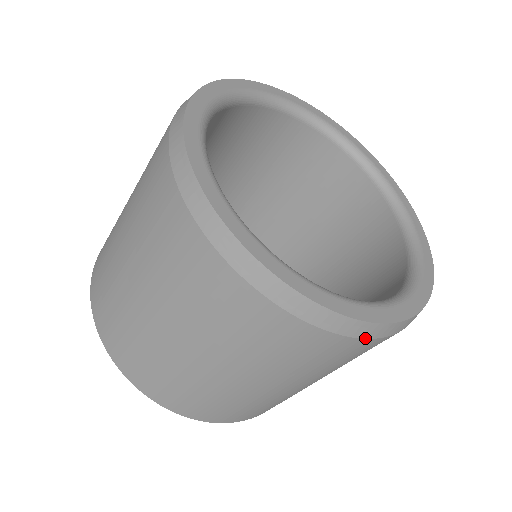
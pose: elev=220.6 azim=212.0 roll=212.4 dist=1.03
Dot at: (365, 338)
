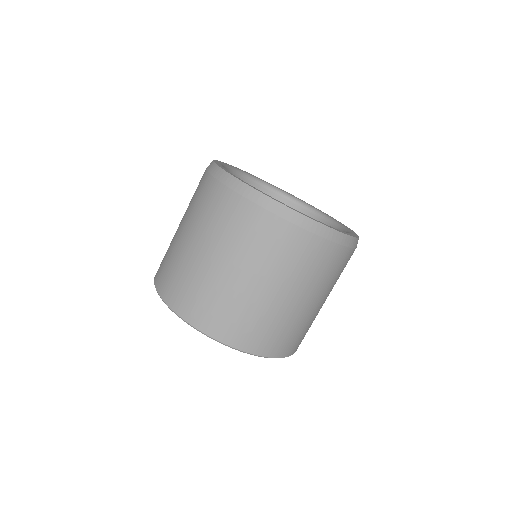
Dot at: occluded
